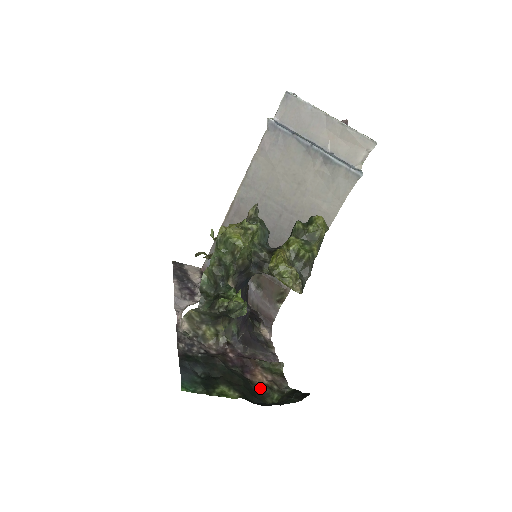
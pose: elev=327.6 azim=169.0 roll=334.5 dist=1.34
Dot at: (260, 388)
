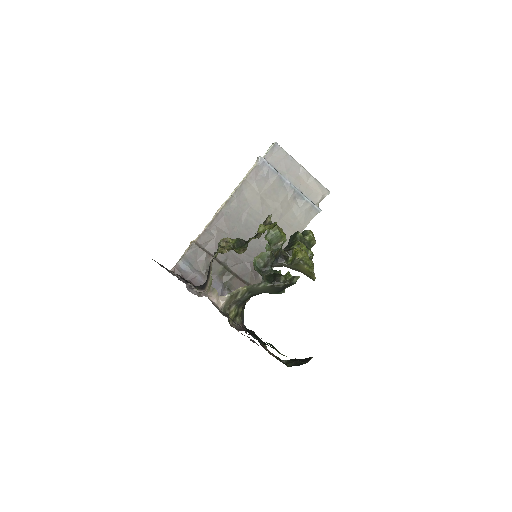
Dot at: (276, 357)
